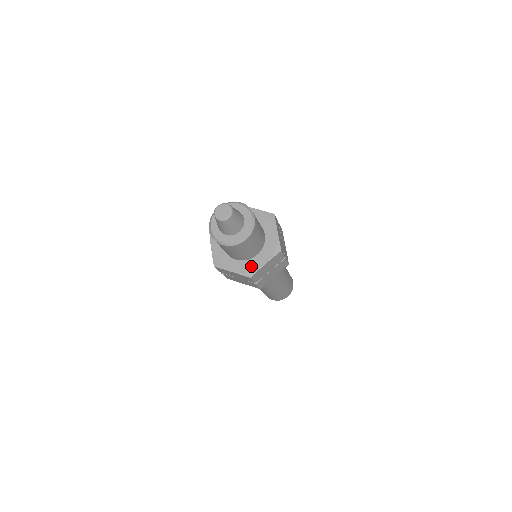
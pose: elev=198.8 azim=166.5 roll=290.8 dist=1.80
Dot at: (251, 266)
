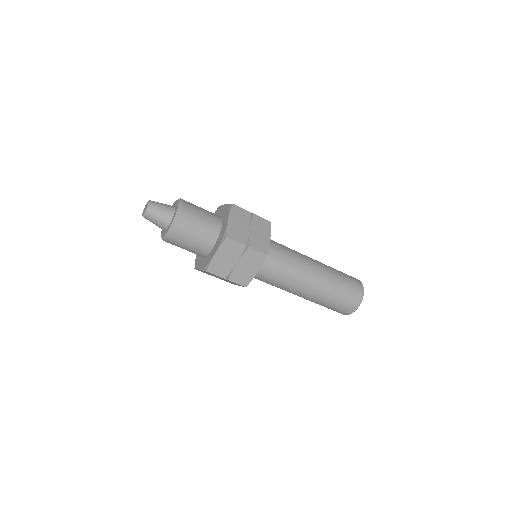
Dot at: (208, 260)
